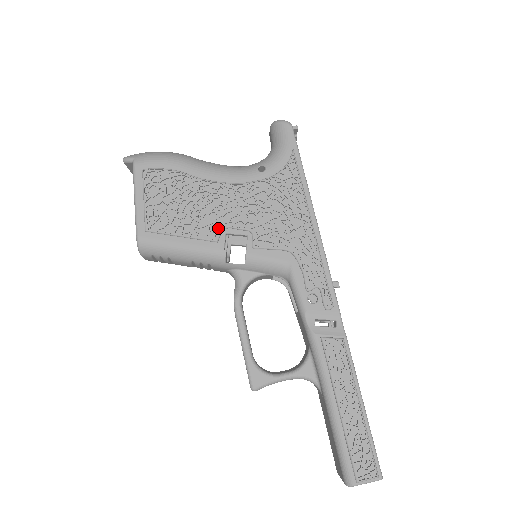
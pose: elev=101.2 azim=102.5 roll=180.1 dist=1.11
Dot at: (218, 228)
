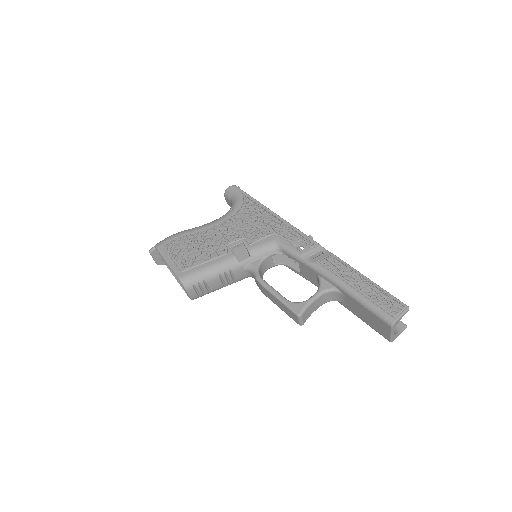
Dot at: (224, 248)
